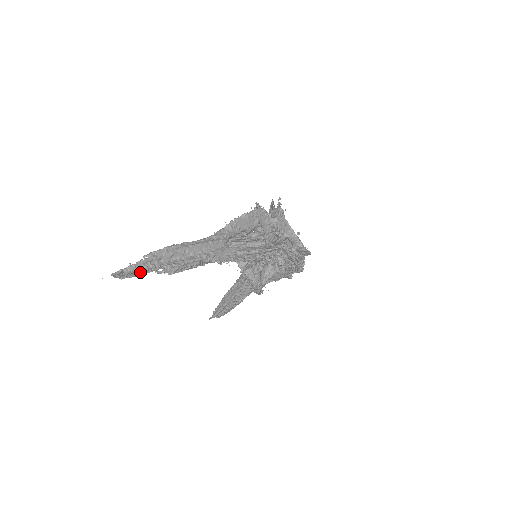
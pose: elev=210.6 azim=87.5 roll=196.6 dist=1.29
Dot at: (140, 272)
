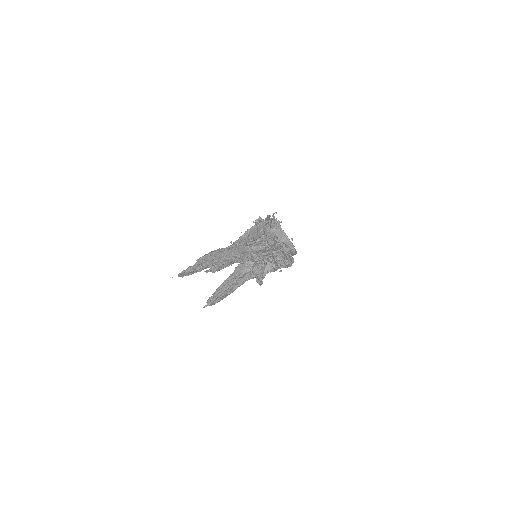
Dot at: (193, 272)
